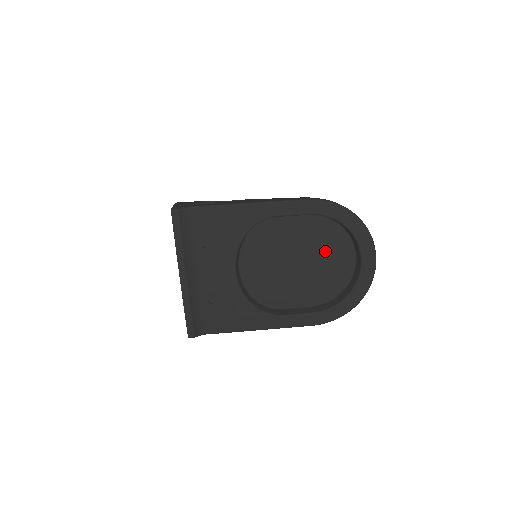
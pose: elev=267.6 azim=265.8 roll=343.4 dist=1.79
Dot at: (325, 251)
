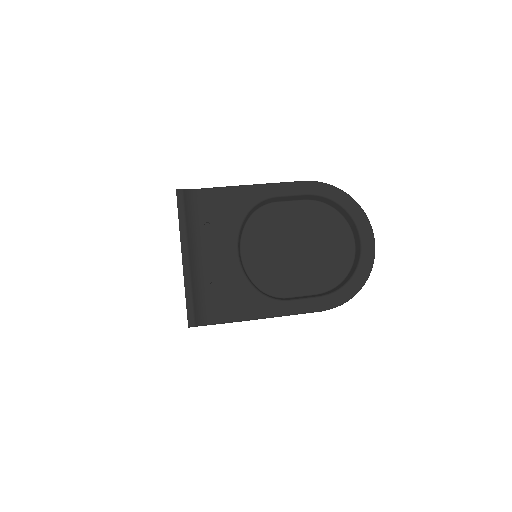
Dot at: (324, 235)
